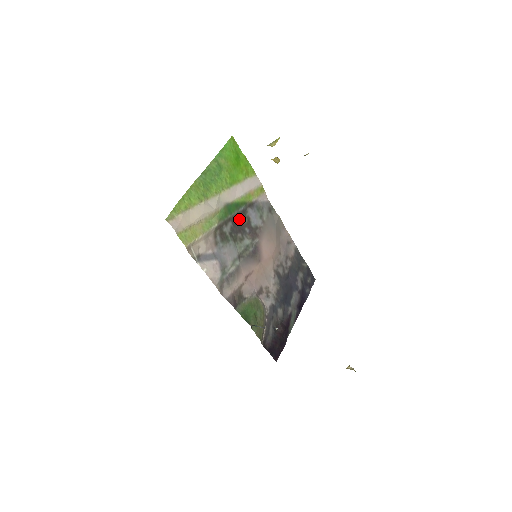
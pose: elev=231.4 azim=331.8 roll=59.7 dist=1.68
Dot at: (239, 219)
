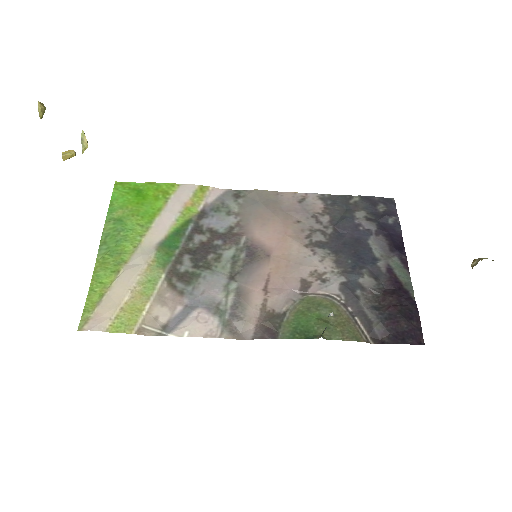
Dot at: (196, 242)
